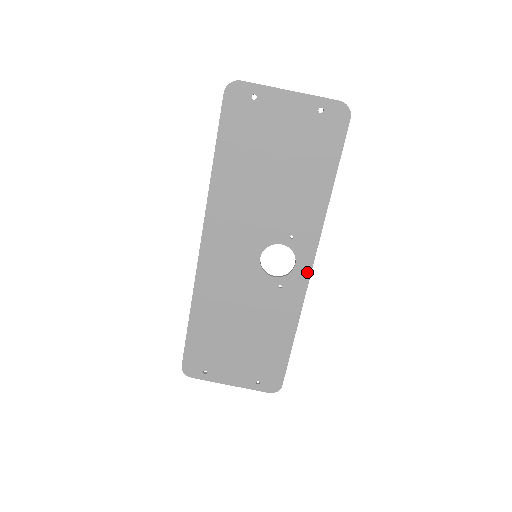
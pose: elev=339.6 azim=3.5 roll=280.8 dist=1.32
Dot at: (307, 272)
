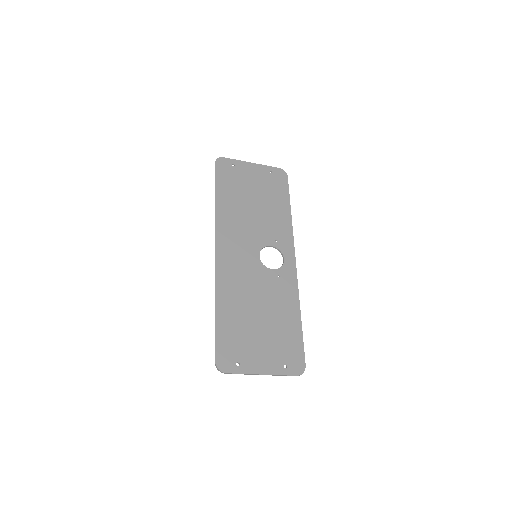
Dot at: (293, 264)
